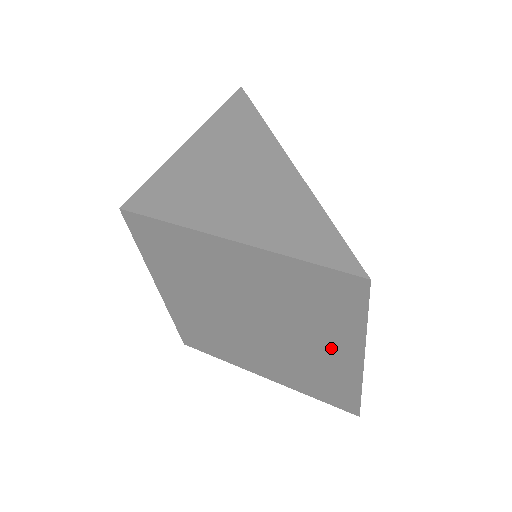
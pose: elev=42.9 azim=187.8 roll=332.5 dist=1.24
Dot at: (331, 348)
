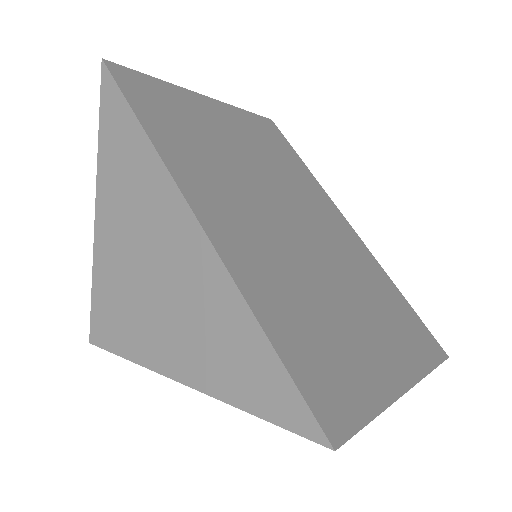
Dot at: occluded
